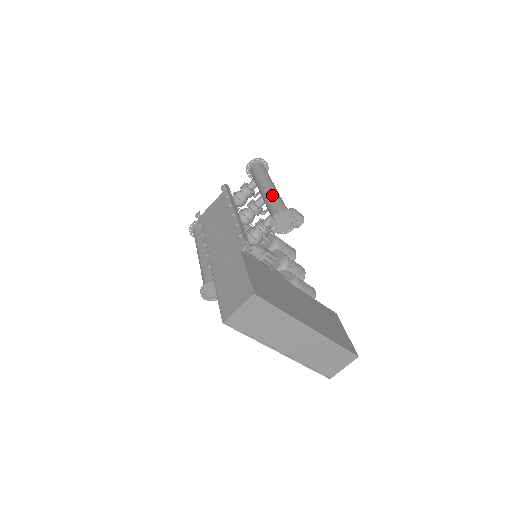
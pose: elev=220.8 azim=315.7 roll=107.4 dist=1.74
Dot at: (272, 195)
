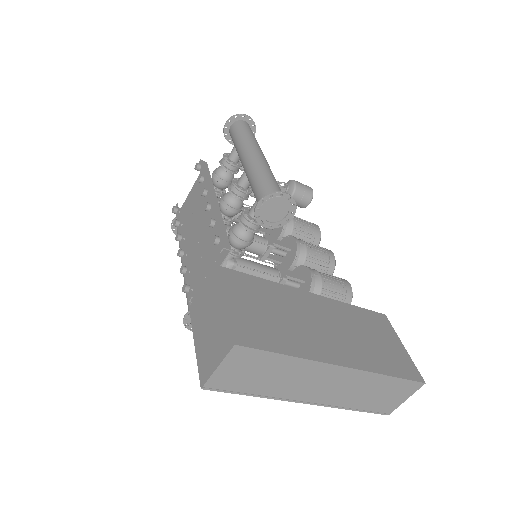
Dot at: (255, 169)
